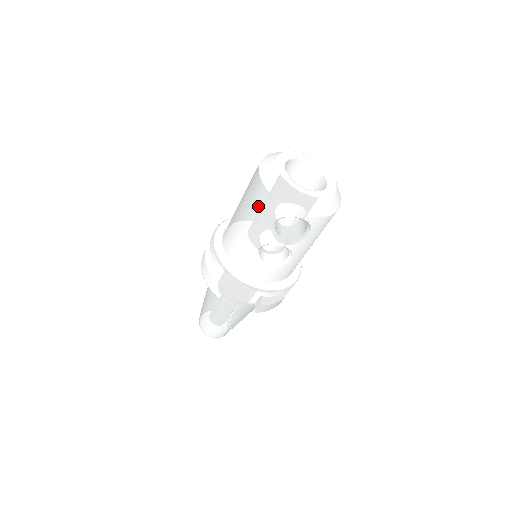
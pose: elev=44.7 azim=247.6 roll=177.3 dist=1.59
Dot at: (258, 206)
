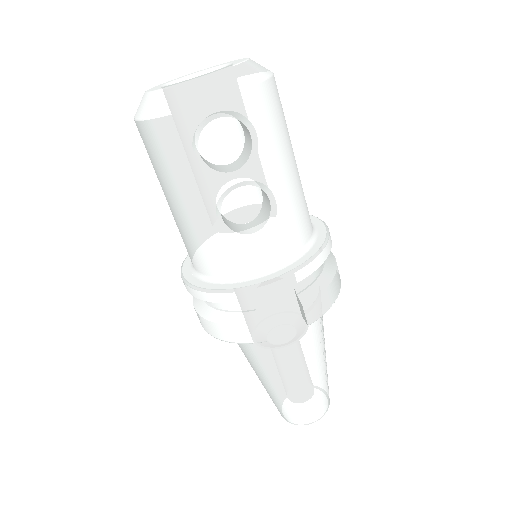
Dot at: (162, 157)
